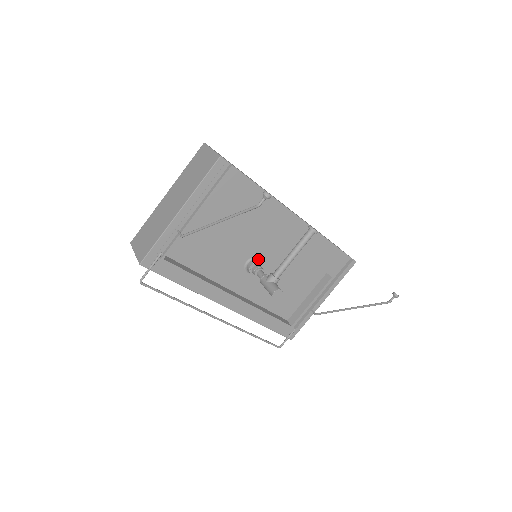
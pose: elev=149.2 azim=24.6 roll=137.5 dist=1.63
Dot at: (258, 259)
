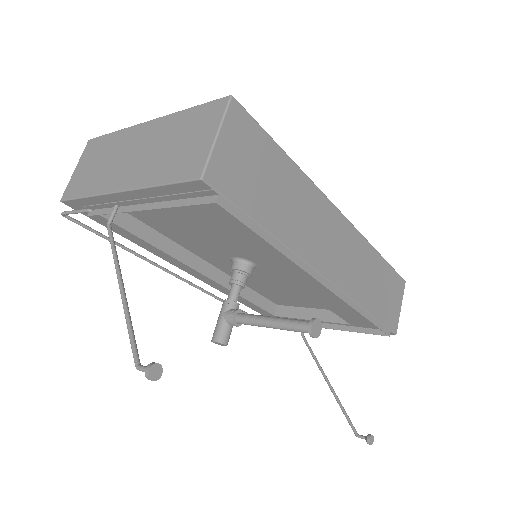
Dot at: (253, 264)
